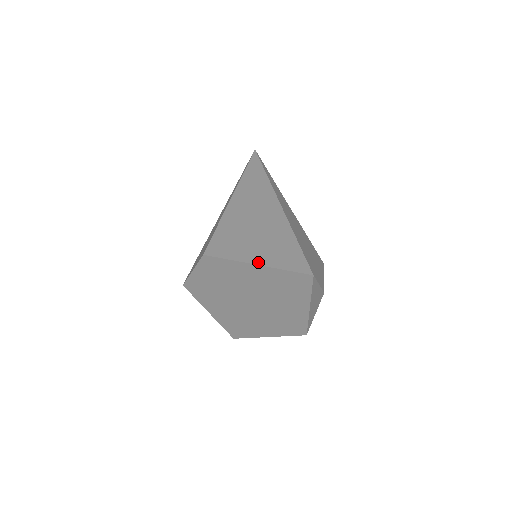
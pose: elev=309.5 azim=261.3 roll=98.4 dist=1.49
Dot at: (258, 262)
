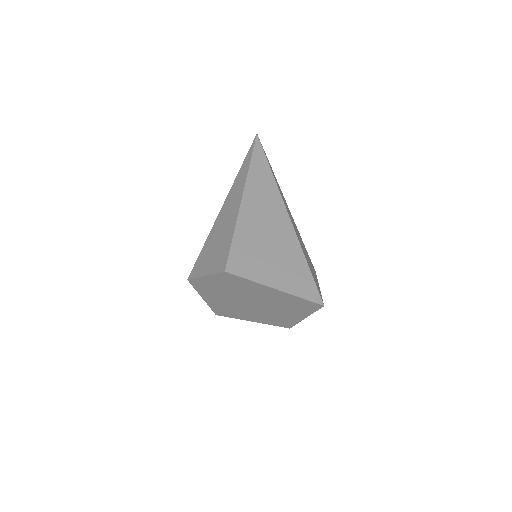
Dot at: (276, 286)
